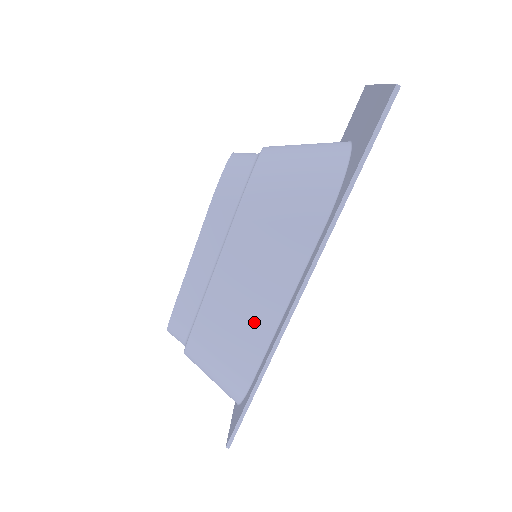
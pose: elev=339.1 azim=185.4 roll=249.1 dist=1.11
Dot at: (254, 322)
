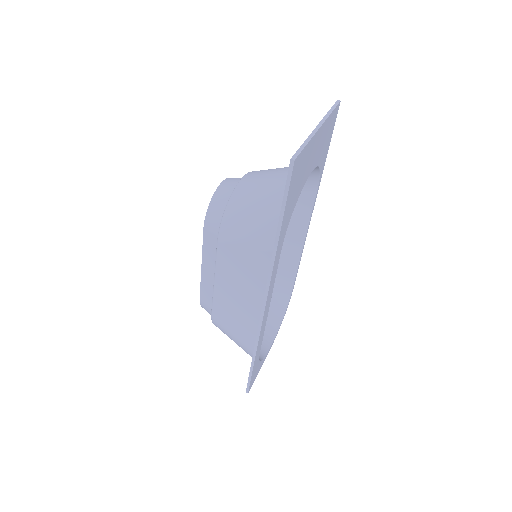
Dot at: (247, 312)
